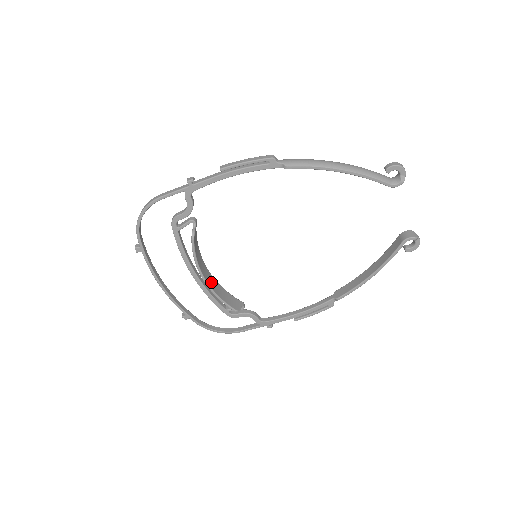
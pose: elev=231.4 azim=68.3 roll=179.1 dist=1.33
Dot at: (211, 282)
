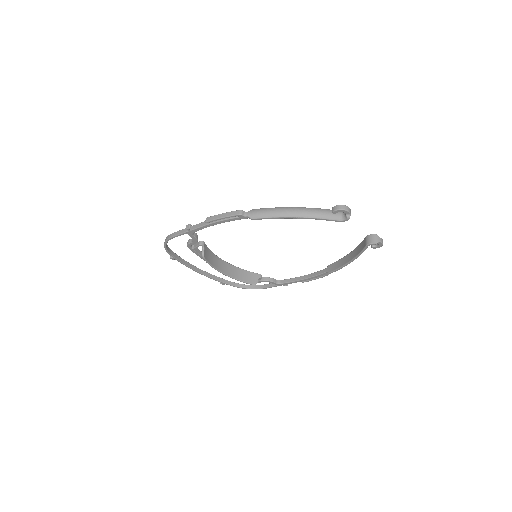
Dot at: (230, 271)
